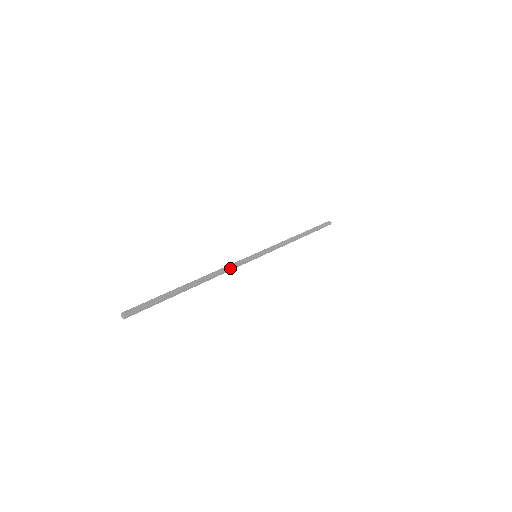
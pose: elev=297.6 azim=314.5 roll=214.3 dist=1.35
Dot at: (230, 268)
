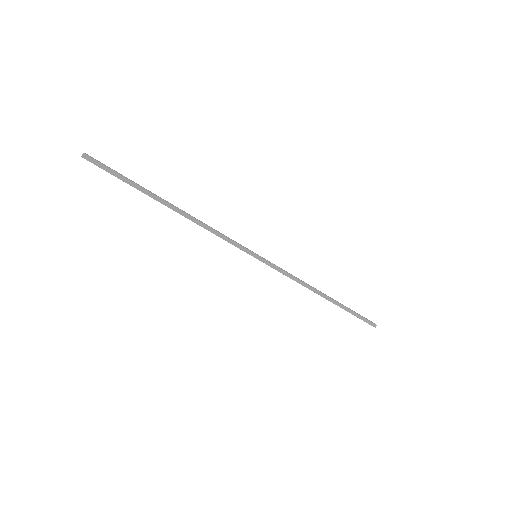
Dot at: (217, 231)
